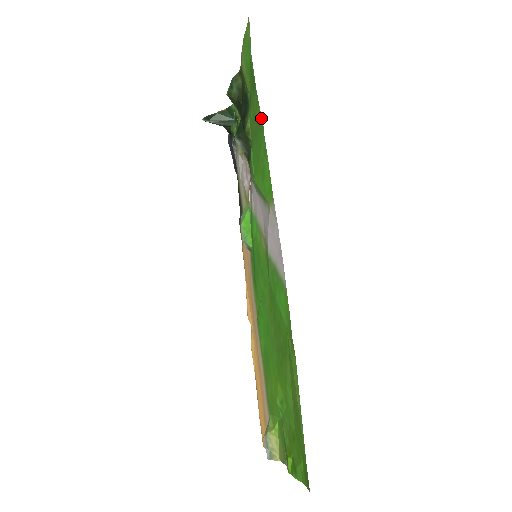
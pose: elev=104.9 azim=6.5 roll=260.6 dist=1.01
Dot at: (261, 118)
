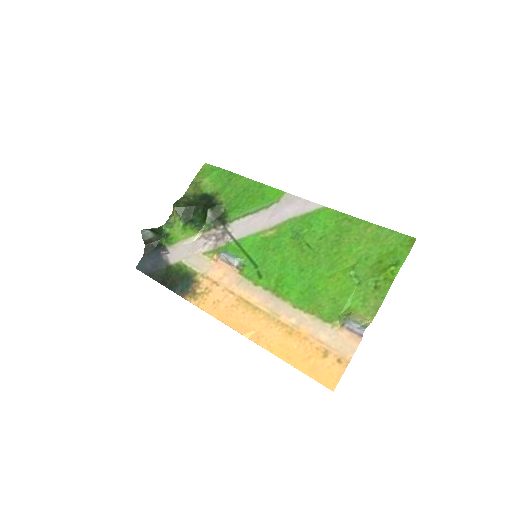
Dot at: (248, 179)
